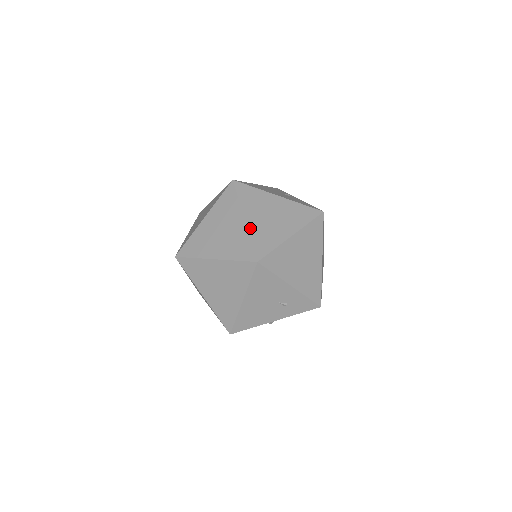
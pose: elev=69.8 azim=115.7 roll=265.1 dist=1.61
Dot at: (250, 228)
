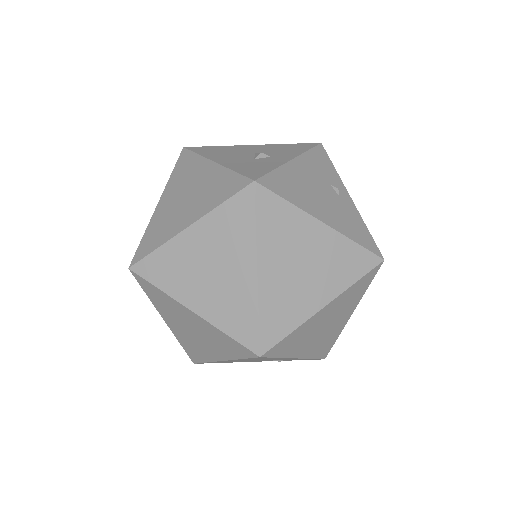
Dot at: (262, 291)
